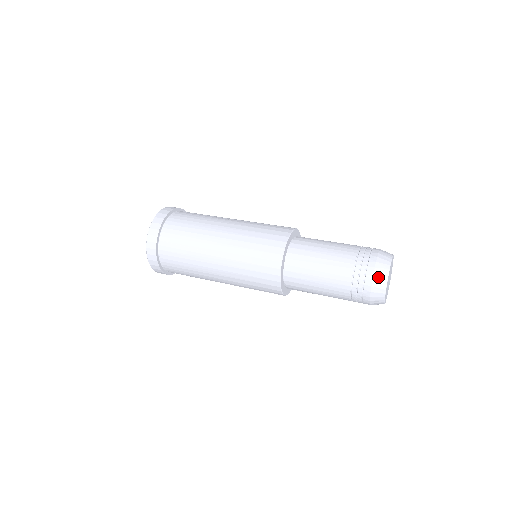
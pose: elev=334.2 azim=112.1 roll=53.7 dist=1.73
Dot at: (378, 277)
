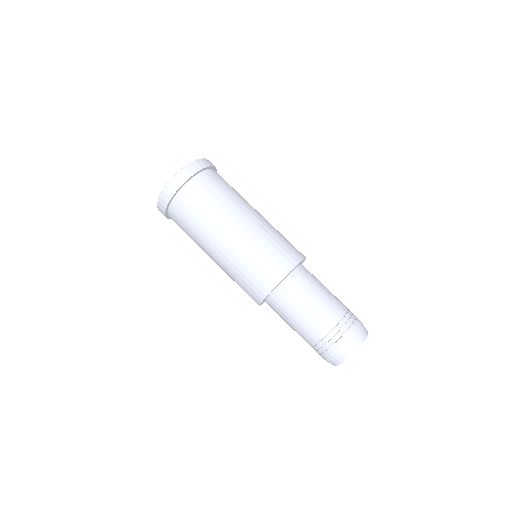
Dot at: (341, 353)
